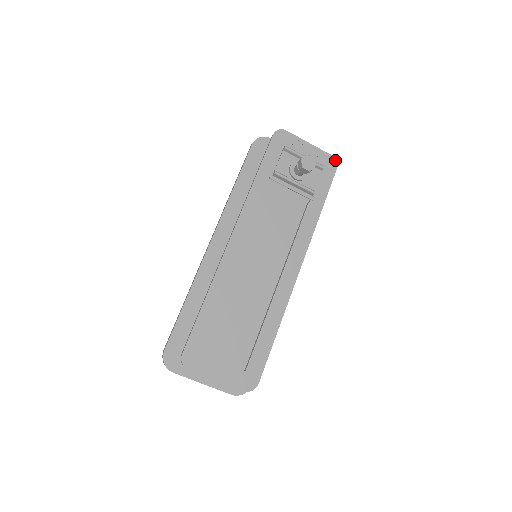
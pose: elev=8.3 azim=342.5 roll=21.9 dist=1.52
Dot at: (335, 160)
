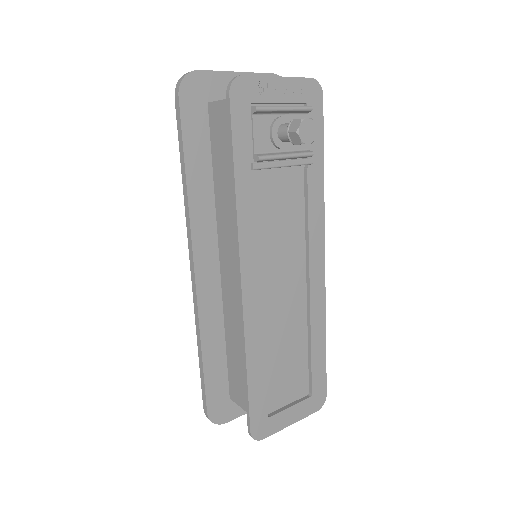
Dot at: (317, 83)
